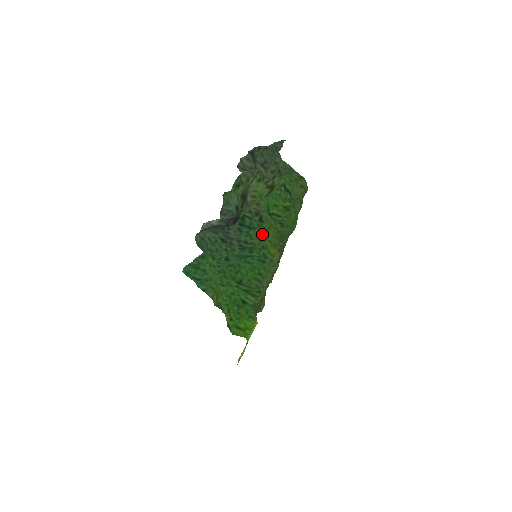
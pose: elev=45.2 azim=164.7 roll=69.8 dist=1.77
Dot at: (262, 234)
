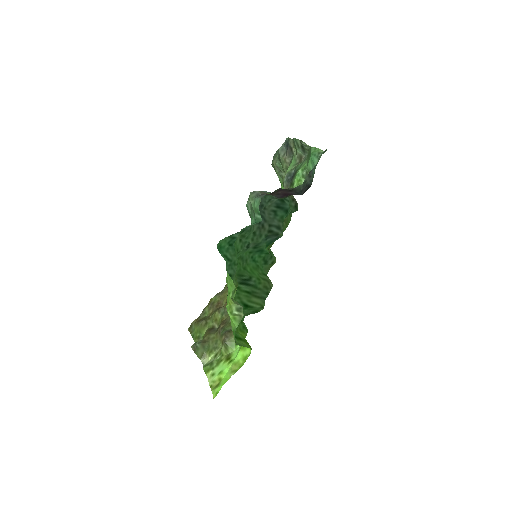
Dot at: occluded
